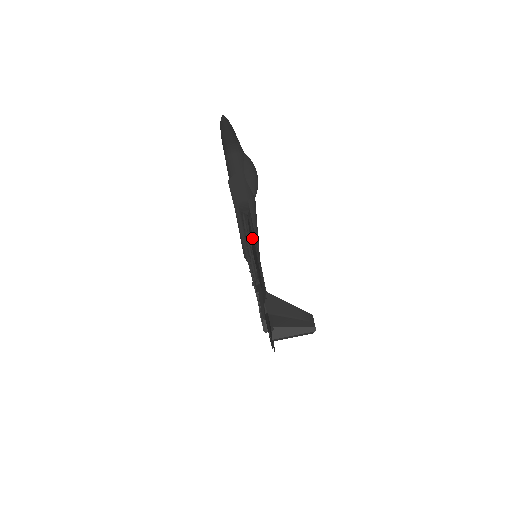
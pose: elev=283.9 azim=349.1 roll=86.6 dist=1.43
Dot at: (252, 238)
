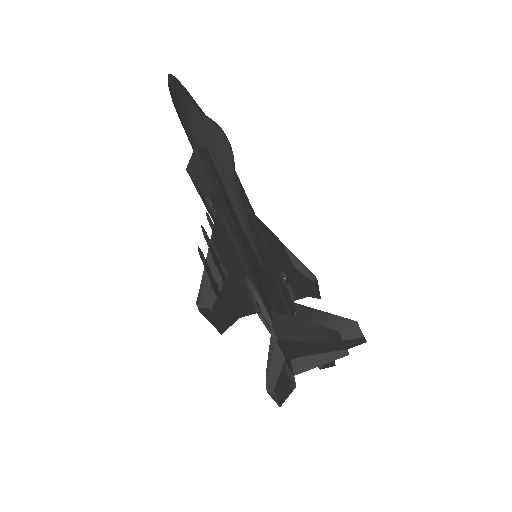
Dot at: (216, 250)
